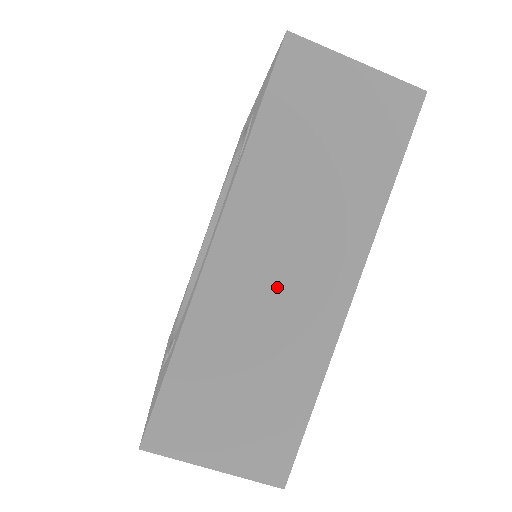
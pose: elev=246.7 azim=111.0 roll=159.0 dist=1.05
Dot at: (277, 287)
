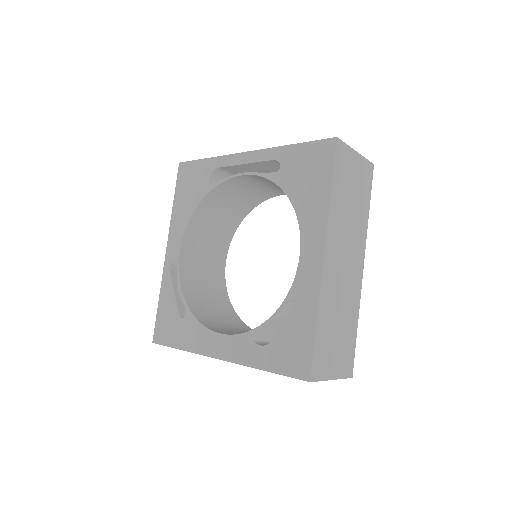
Dot at: occluded
